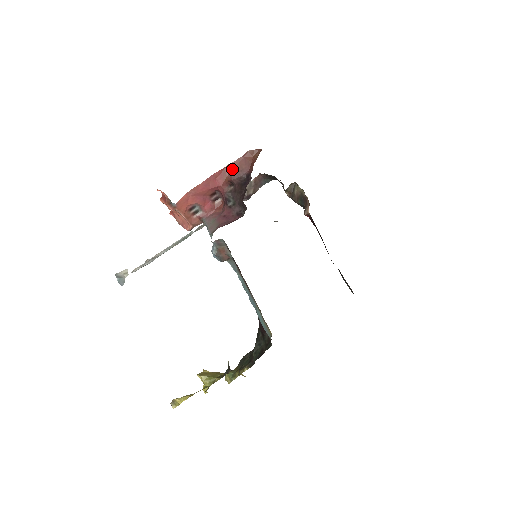
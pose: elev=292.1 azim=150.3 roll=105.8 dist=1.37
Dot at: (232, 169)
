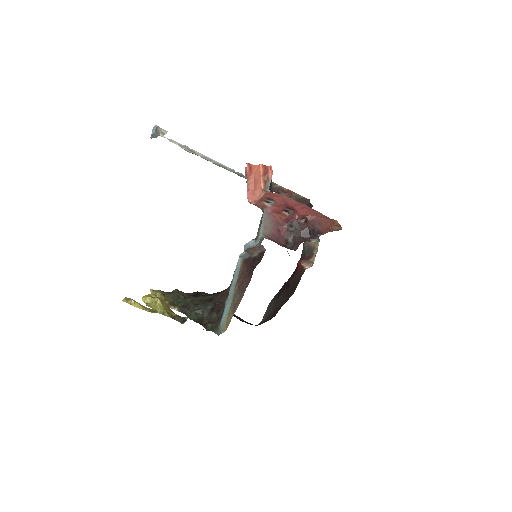
Dot at: (317, 216)
